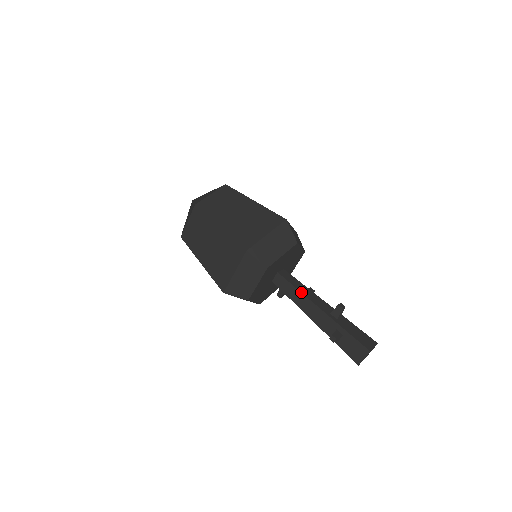
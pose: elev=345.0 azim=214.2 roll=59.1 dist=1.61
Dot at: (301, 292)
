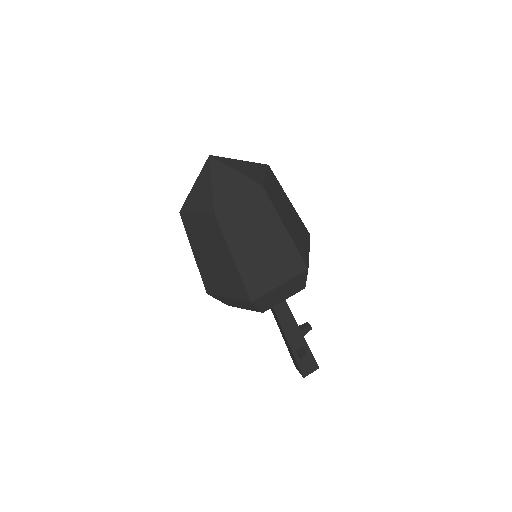
Dot at: occluded
